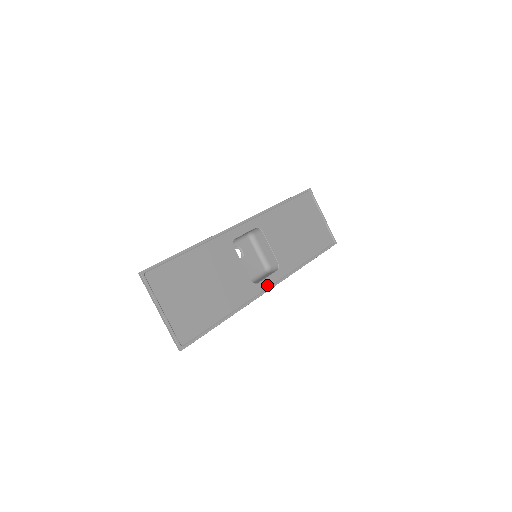
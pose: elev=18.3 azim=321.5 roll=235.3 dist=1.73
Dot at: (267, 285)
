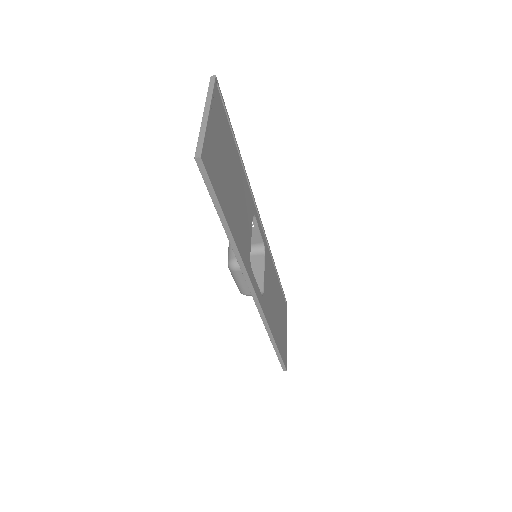
Dot at: (255, 286)
